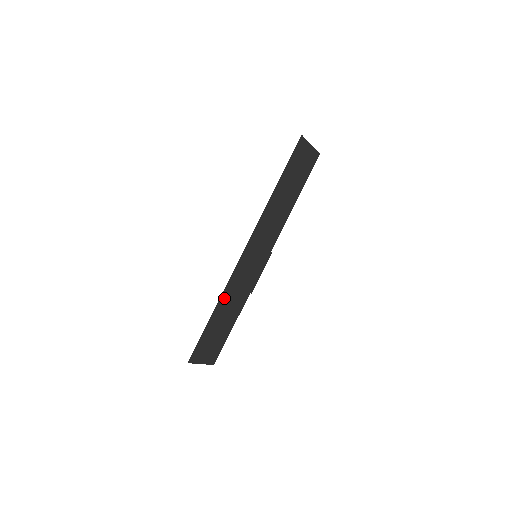
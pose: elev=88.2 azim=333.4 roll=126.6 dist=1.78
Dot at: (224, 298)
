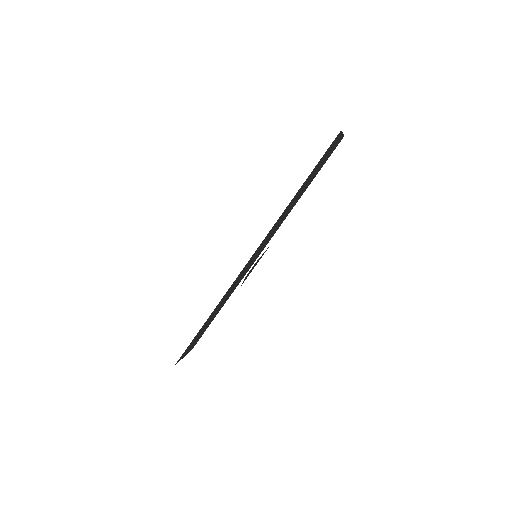
Dot at: (218, 304)
